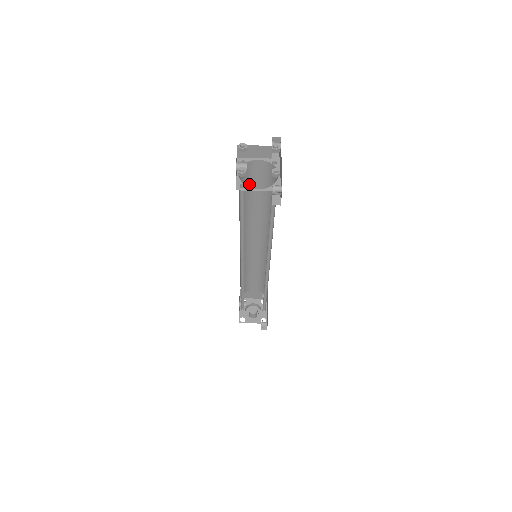
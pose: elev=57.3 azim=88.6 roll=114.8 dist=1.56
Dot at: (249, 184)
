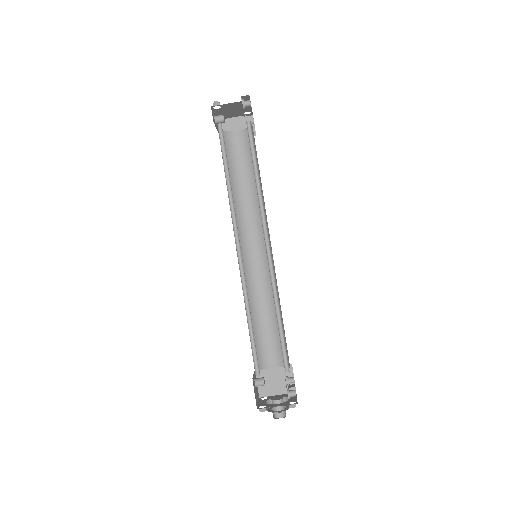
Dot at: (233, 160)
